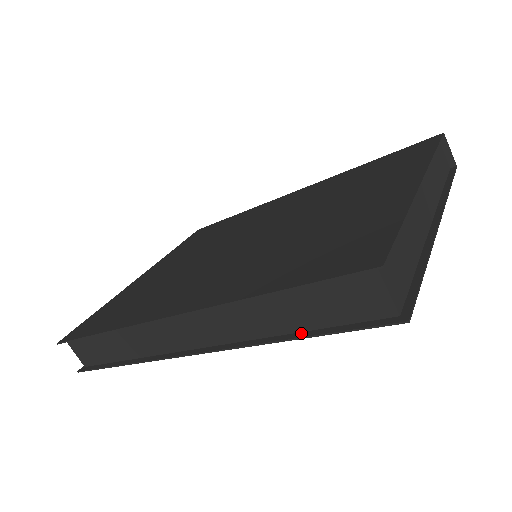
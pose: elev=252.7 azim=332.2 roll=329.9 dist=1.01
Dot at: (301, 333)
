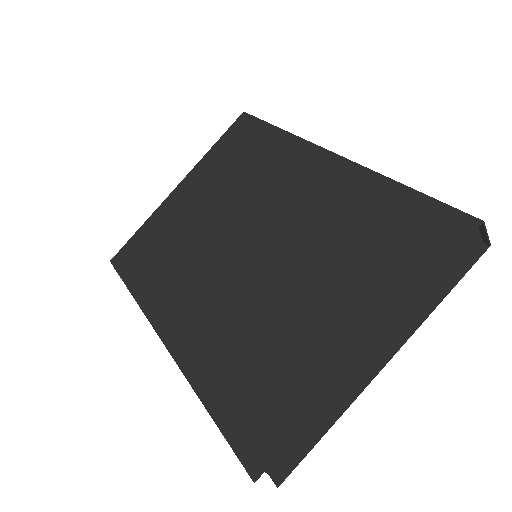
Dot at: occluded
